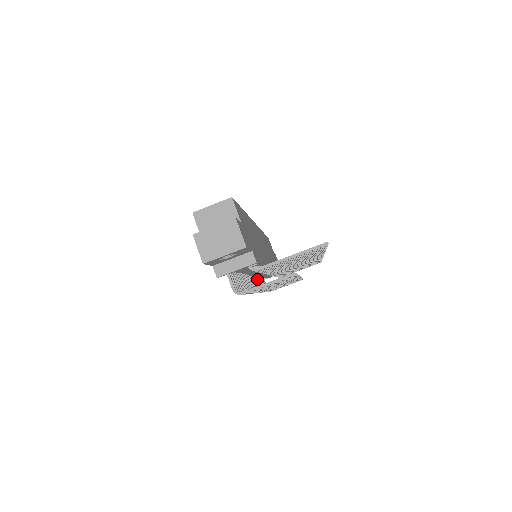
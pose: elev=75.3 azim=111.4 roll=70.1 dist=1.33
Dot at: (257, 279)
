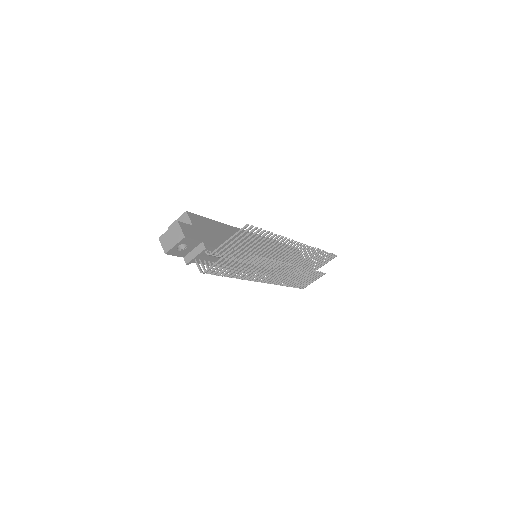
Dot at: occluded
